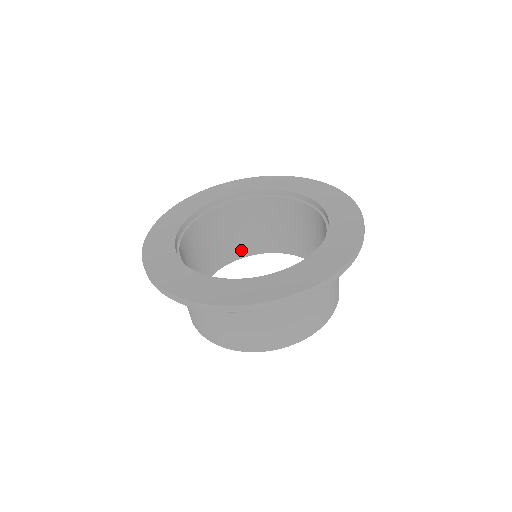
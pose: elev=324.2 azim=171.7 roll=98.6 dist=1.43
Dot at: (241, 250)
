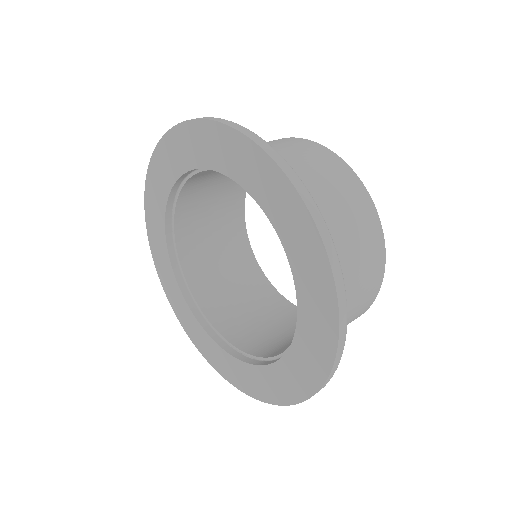
Dot at: occluded
